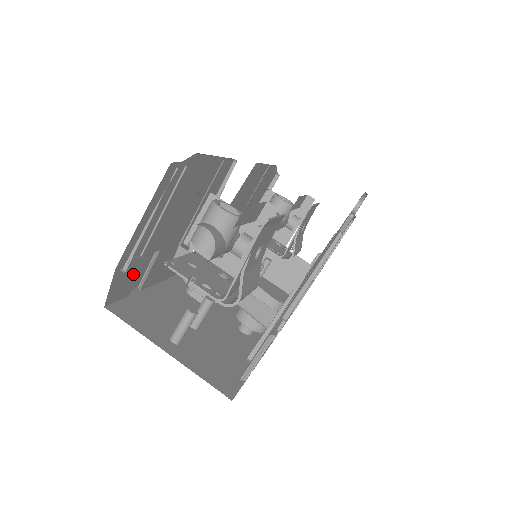
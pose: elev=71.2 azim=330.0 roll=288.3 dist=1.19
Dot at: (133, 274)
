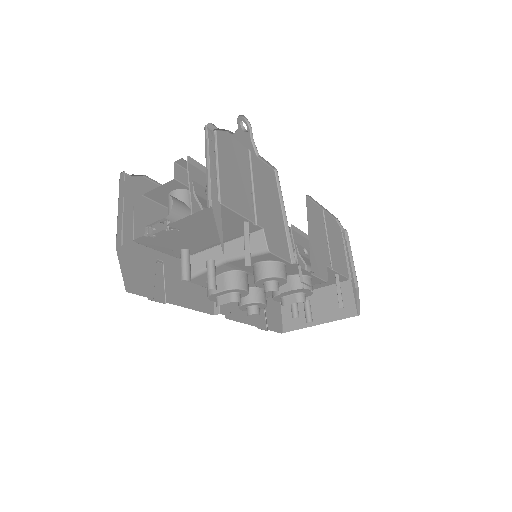
Dot at: (143, 272)
